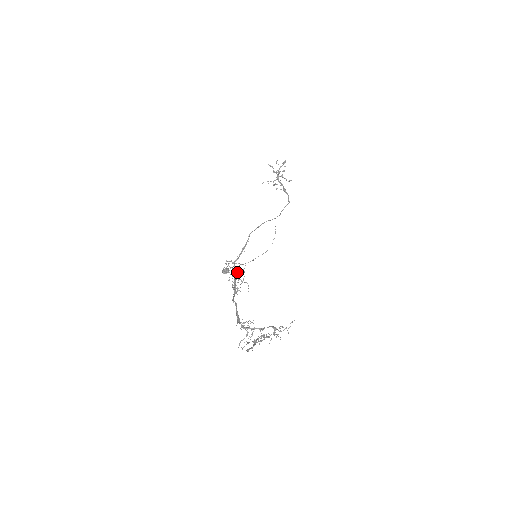
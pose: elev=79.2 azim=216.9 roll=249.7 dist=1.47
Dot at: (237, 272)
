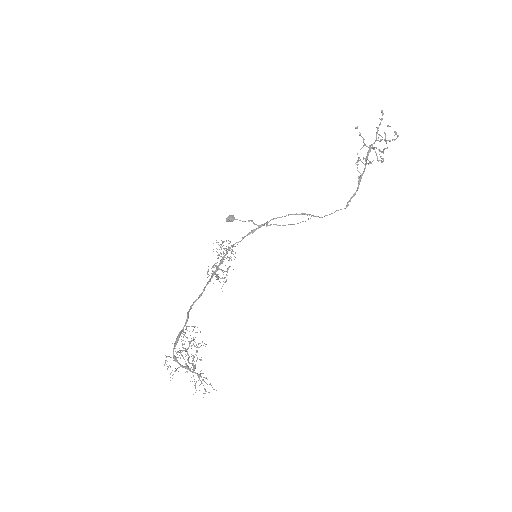
Dot at: (227, 257)
